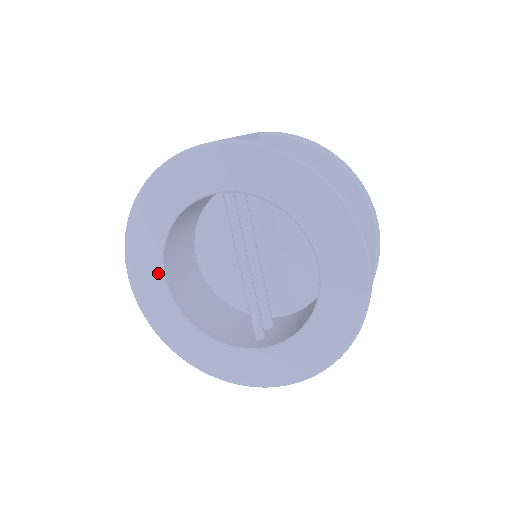
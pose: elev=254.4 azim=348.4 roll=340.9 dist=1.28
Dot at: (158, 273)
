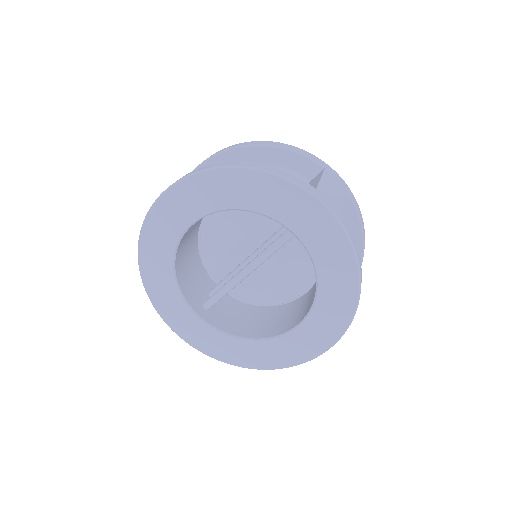
Dot at: (190, 219)
